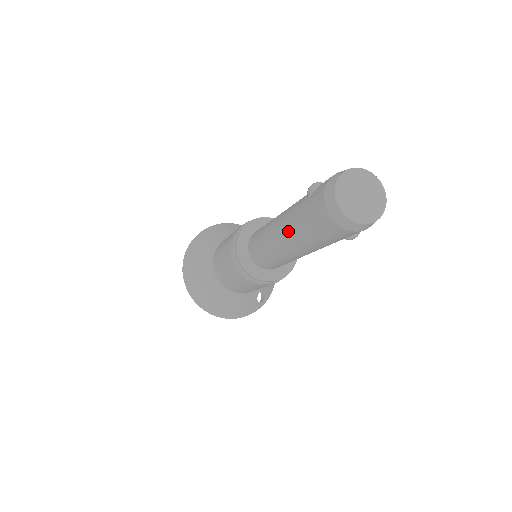
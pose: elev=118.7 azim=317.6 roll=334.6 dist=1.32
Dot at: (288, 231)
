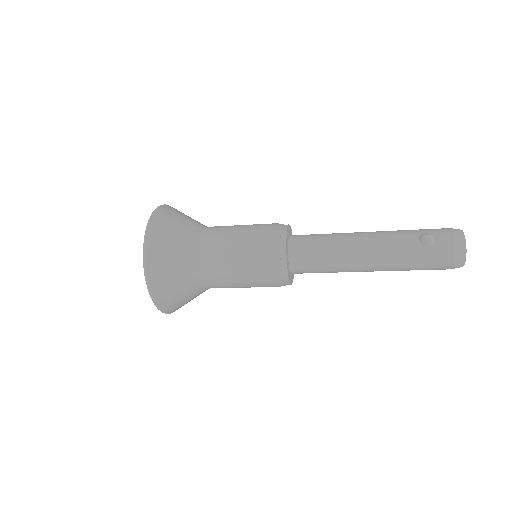
Dot at: (388, 263)
